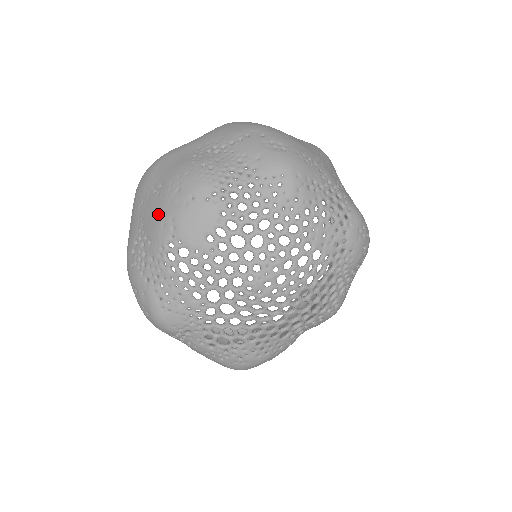
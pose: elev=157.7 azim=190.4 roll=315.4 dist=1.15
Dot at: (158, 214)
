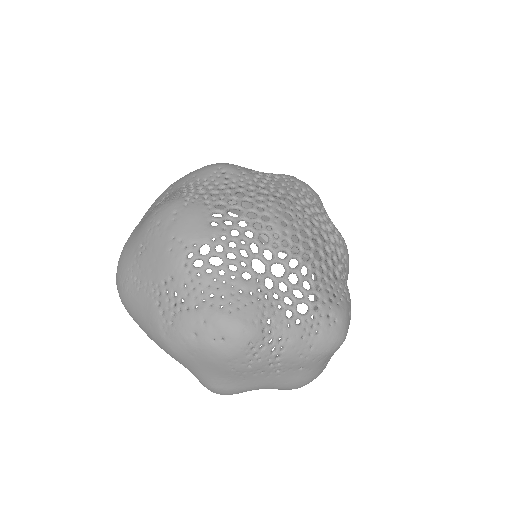
Dot at: (158, 253)
